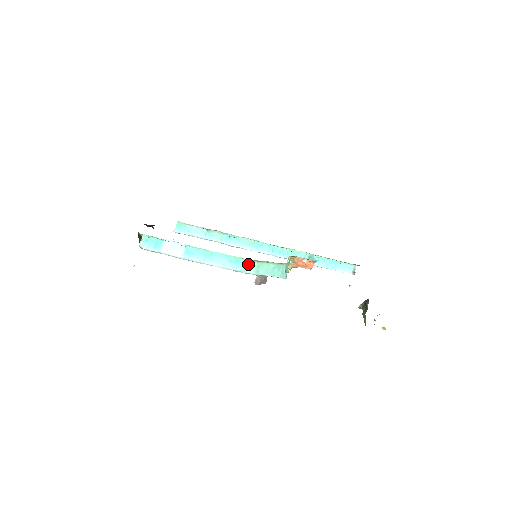
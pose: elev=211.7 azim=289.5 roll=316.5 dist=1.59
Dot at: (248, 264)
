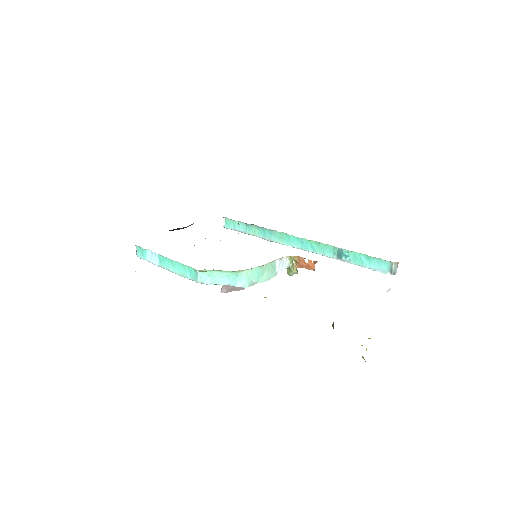
Dot at: (197, 273)
